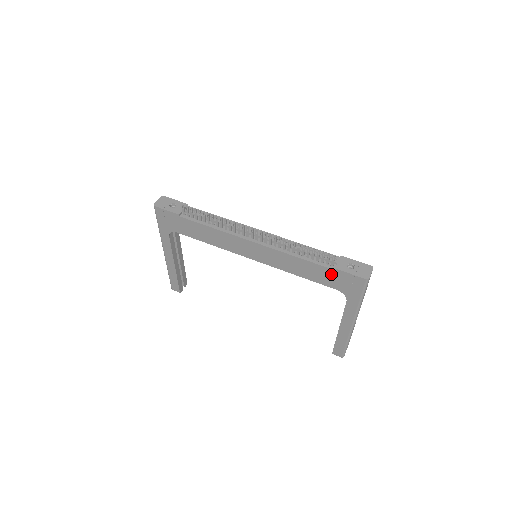
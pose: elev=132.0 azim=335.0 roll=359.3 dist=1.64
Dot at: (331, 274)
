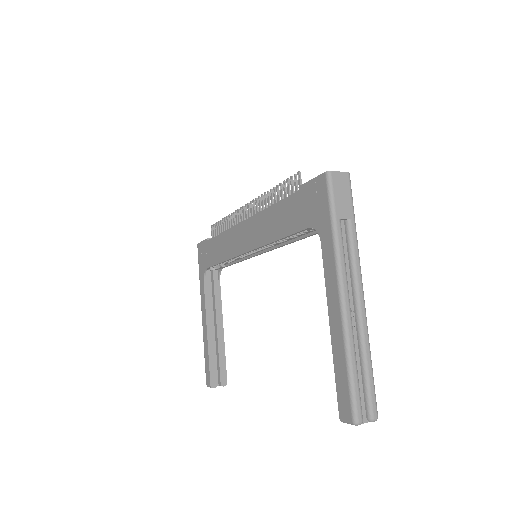
Dot at: (298, 202)
